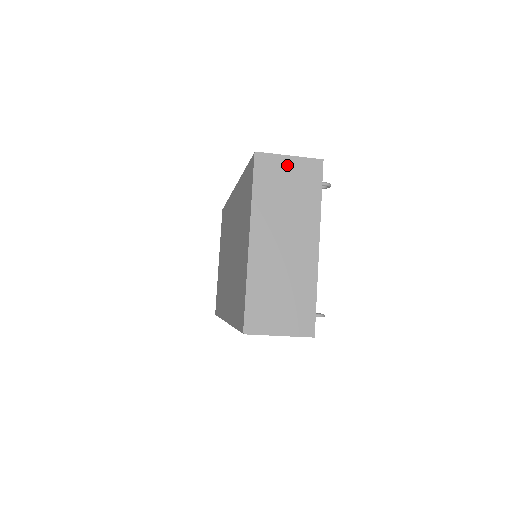
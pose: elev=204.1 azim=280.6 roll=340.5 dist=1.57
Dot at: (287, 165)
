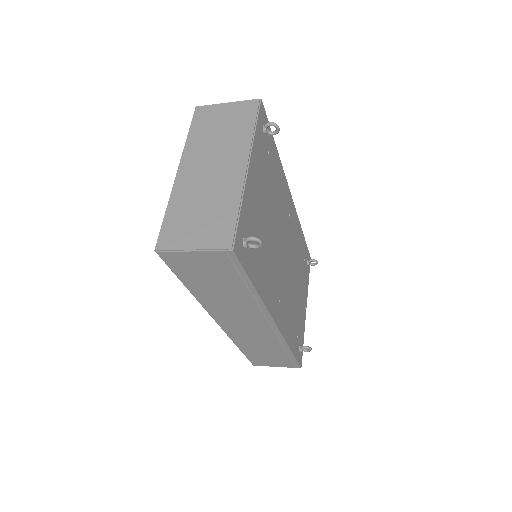
Dot at: (224, 109)
